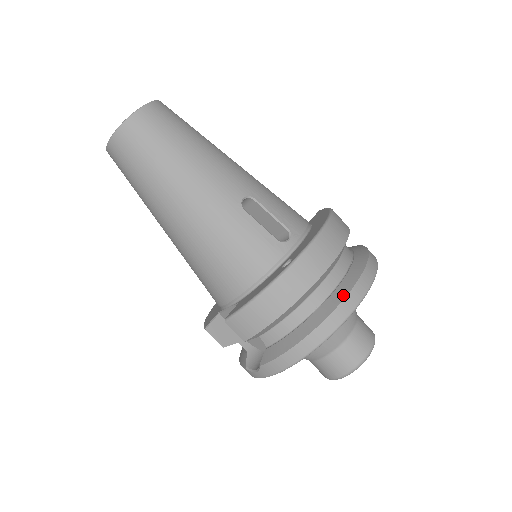
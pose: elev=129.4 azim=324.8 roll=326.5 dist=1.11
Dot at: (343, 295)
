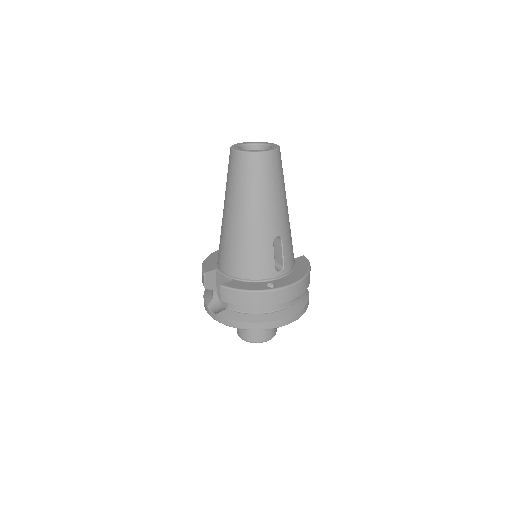
Dot at: (282, 317)
